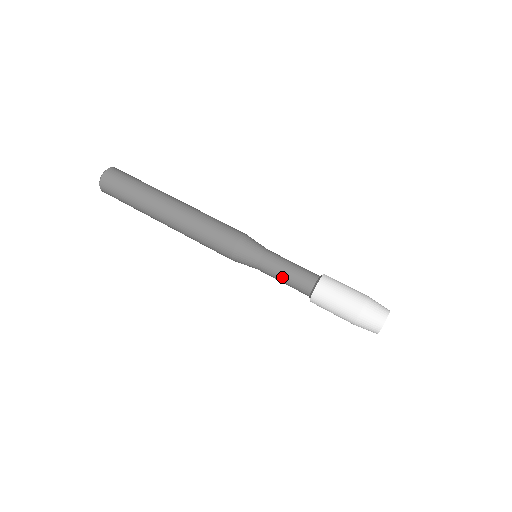
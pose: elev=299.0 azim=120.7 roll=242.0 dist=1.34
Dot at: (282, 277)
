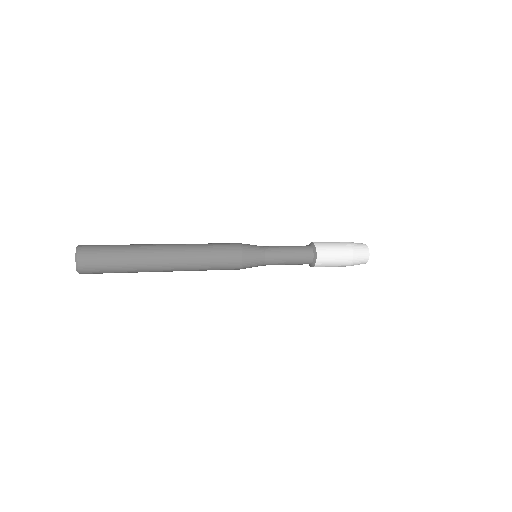
Dot at: (286, 247)
